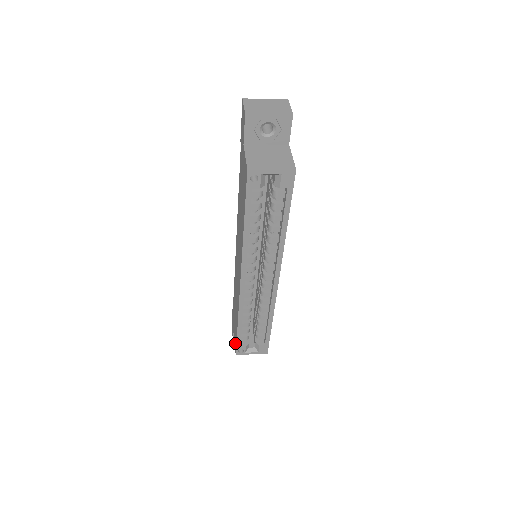
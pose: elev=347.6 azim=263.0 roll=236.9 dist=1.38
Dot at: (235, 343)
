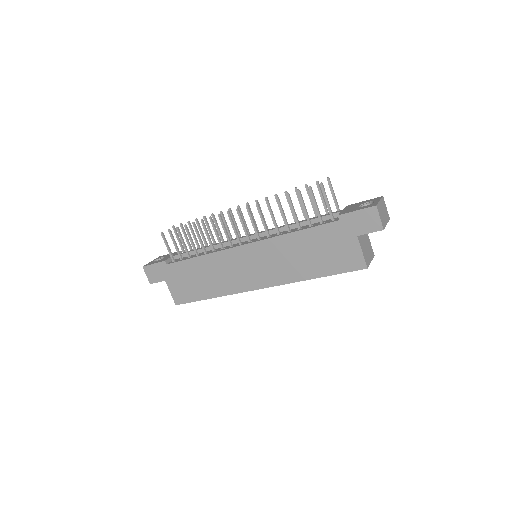
Dot at: (179, 298)
